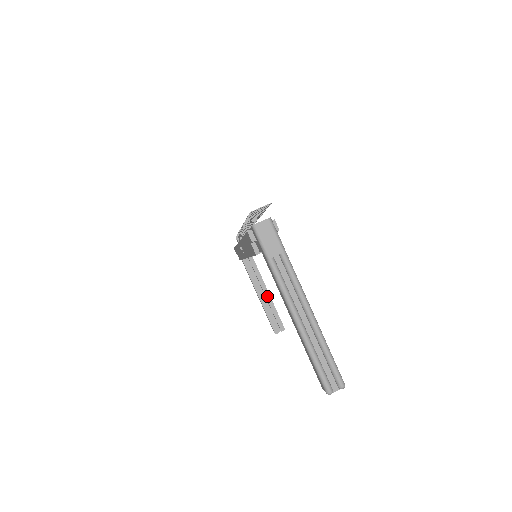
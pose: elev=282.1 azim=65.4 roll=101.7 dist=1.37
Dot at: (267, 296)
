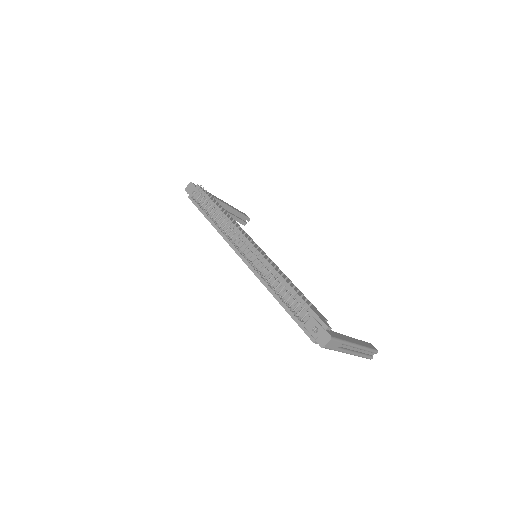
Dot at: (229, 209)
